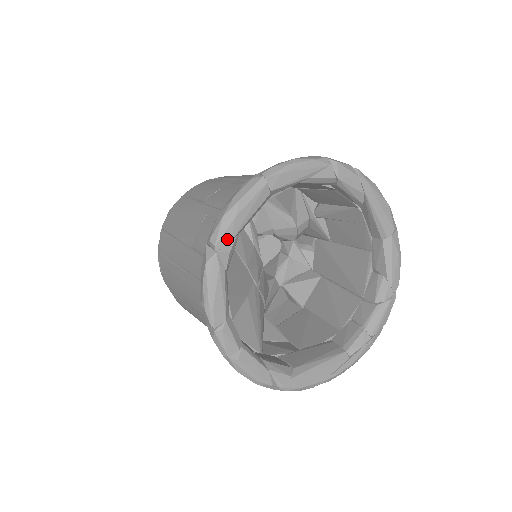
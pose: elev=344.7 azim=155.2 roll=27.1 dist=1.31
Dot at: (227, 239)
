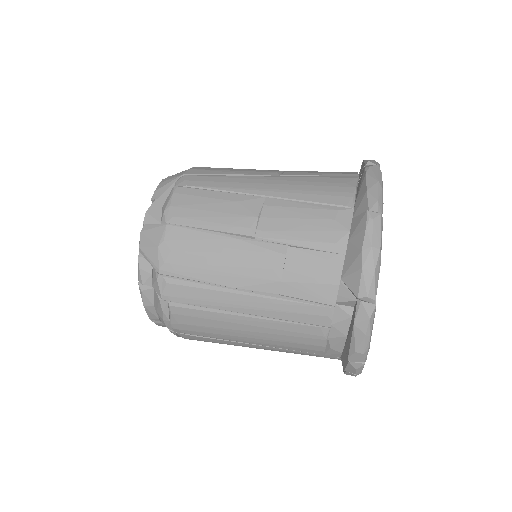
Dot at: occluded
